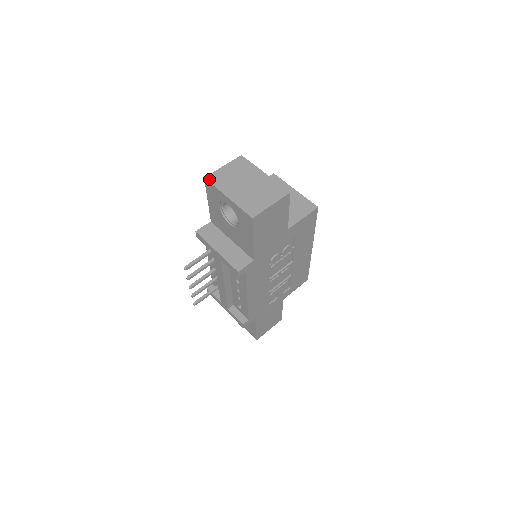
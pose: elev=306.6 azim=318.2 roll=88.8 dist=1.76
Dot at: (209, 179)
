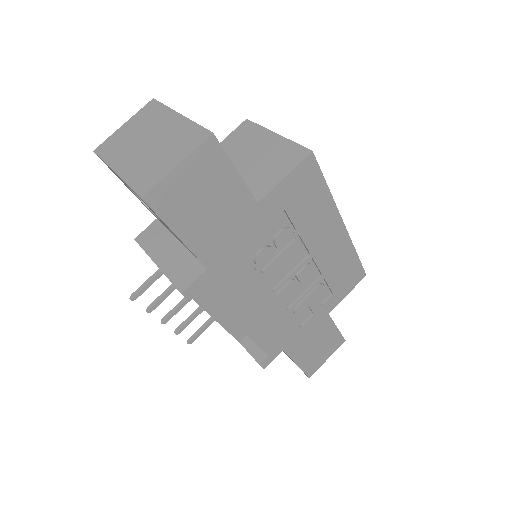
Dot at: (98, 151)
